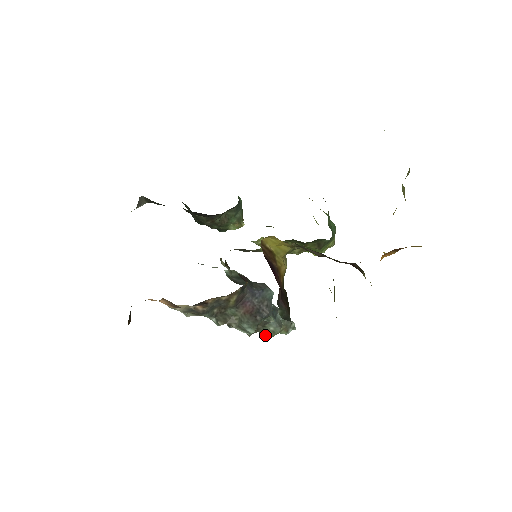
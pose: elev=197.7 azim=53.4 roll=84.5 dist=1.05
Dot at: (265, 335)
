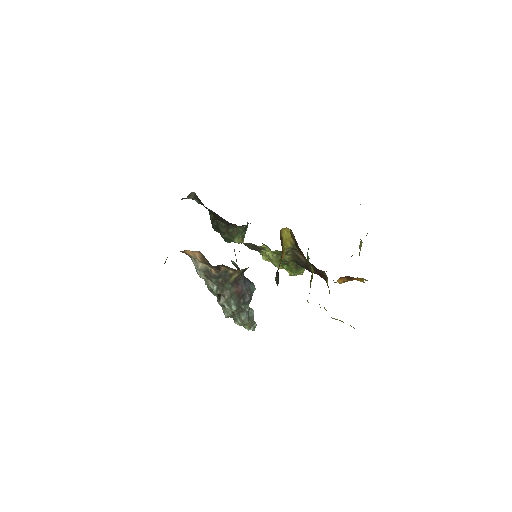
Dot at: (236, 322)
